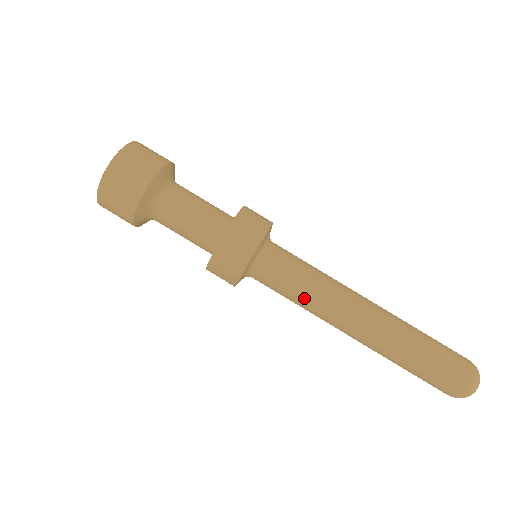
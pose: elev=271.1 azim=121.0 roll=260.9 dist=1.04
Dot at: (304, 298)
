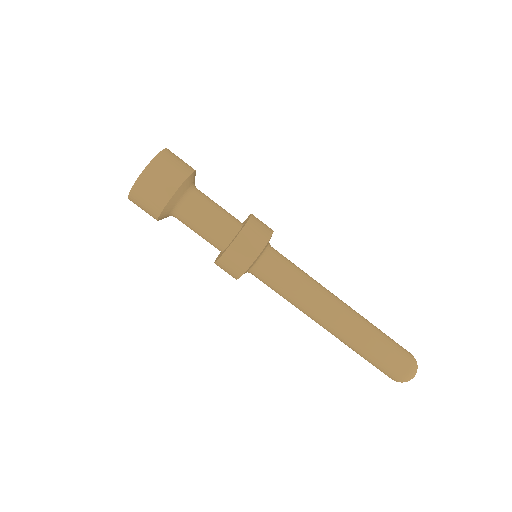
Dot at: occluded
